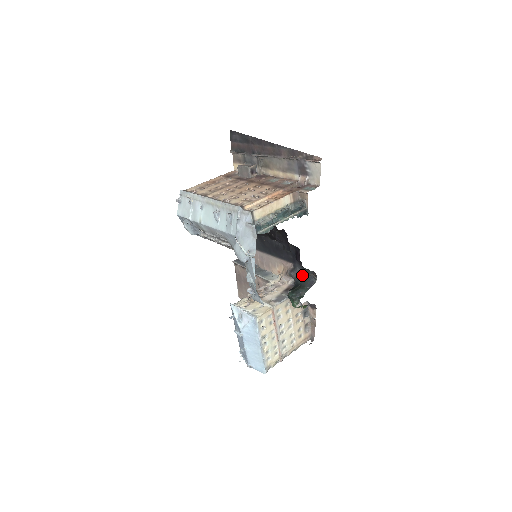
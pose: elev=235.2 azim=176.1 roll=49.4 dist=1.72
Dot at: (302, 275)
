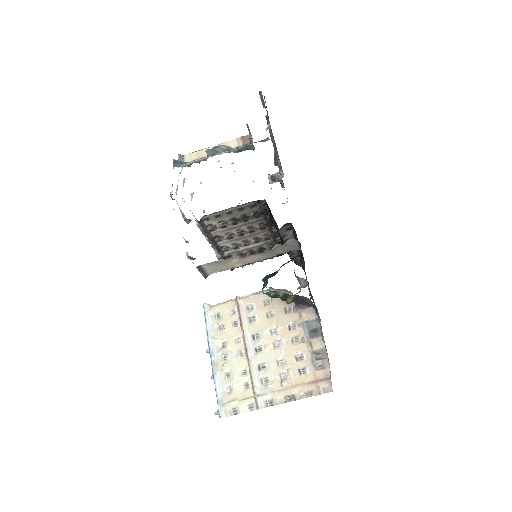
Dot at: occluded
